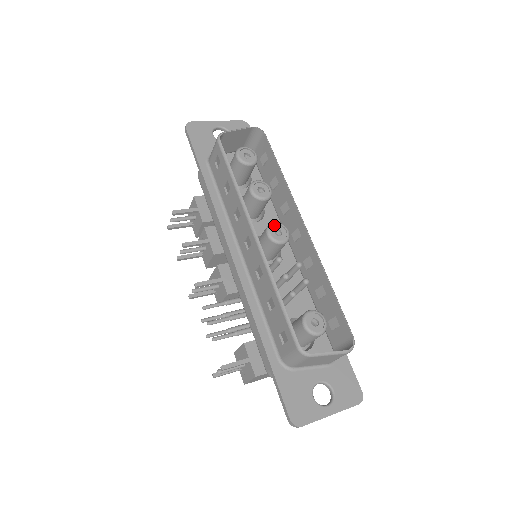
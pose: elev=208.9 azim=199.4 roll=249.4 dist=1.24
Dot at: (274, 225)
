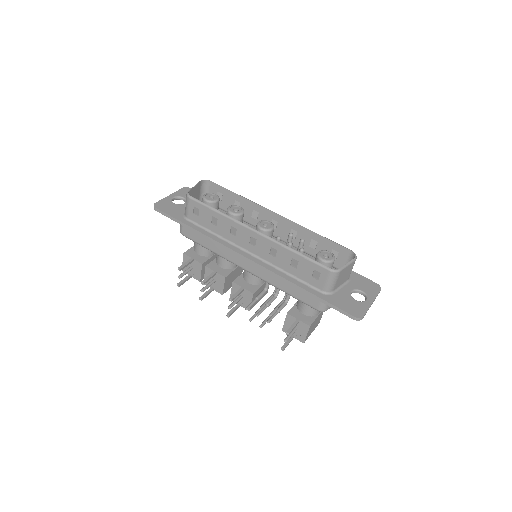
Dot at: (260, 223)
